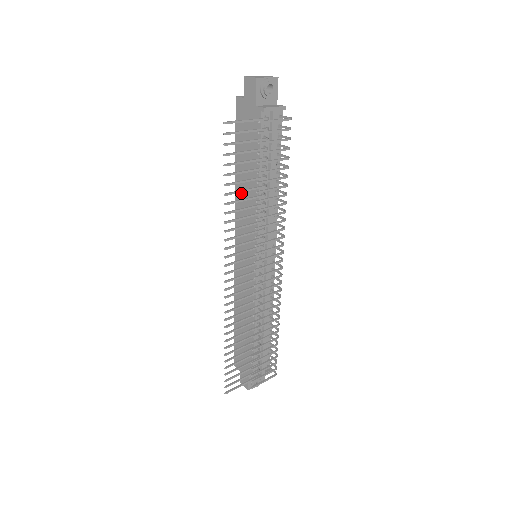
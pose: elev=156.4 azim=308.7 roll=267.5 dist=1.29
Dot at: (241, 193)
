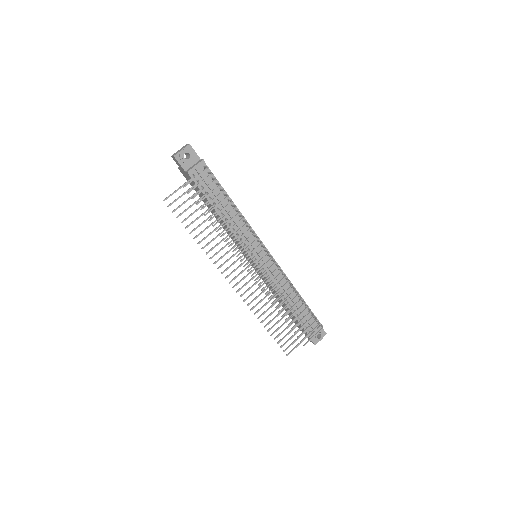
Dot at: (220, 222)
